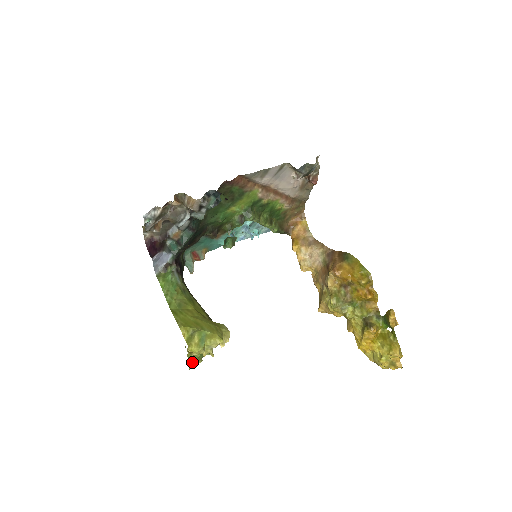
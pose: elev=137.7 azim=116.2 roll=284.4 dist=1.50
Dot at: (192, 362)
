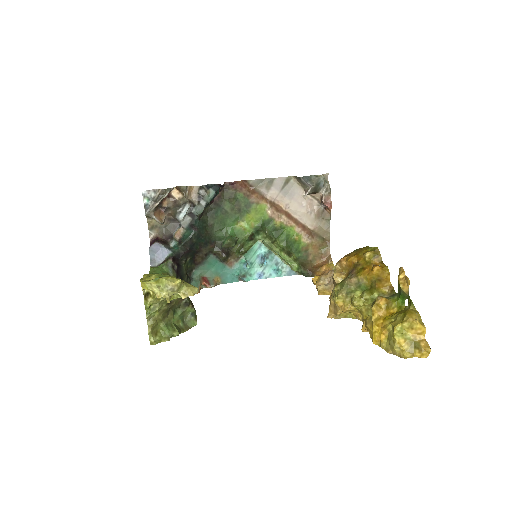
Dot at: (155, 334)
